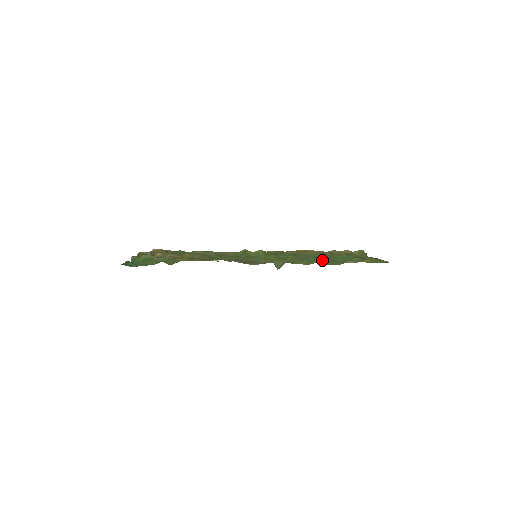
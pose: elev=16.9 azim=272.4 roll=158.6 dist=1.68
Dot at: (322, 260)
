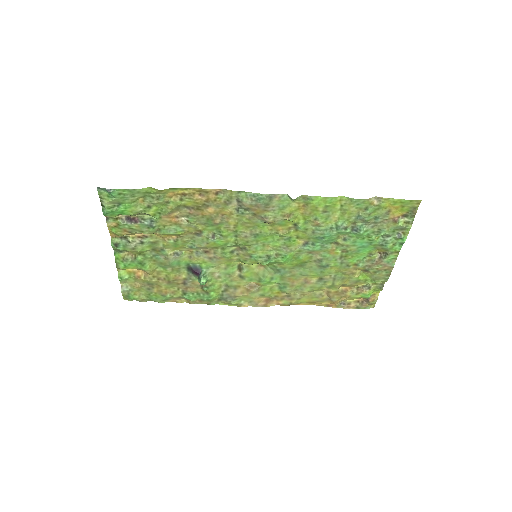
Dot at: (340, 234)
